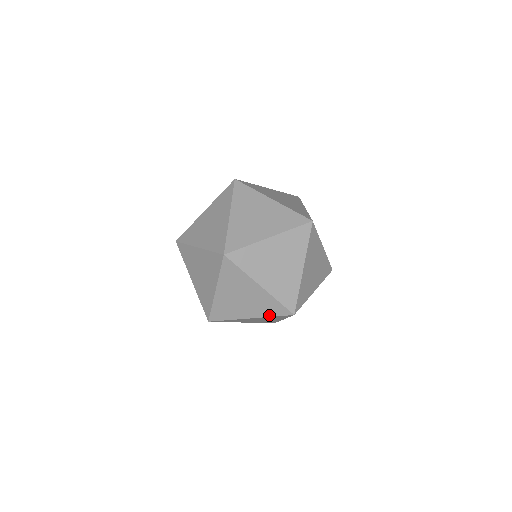
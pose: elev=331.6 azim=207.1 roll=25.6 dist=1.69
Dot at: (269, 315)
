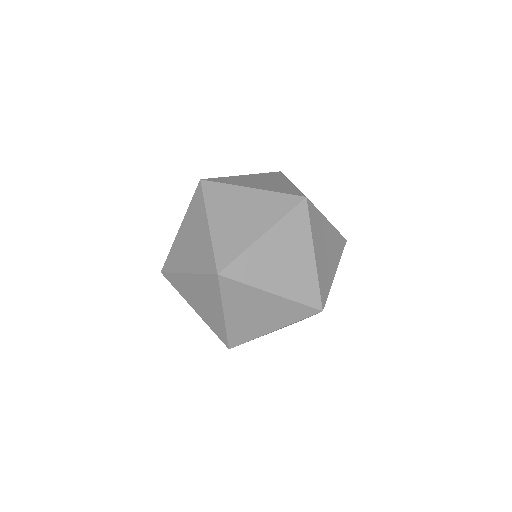
Dot at: (297, 299)
